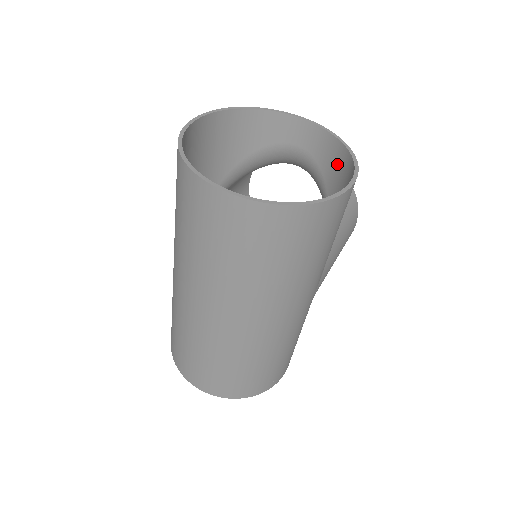
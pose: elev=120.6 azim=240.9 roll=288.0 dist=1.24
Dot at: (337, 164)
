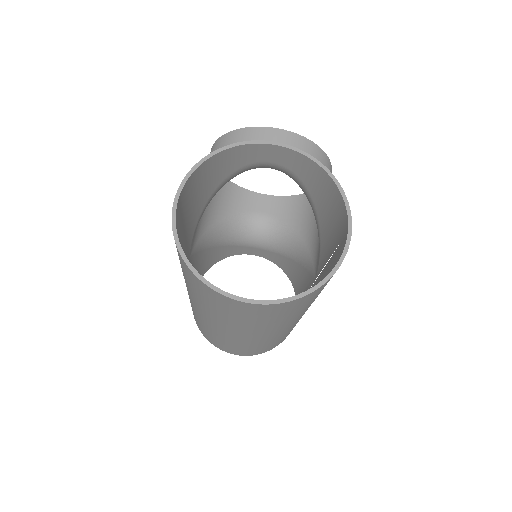
Dot at: (320, 183)
